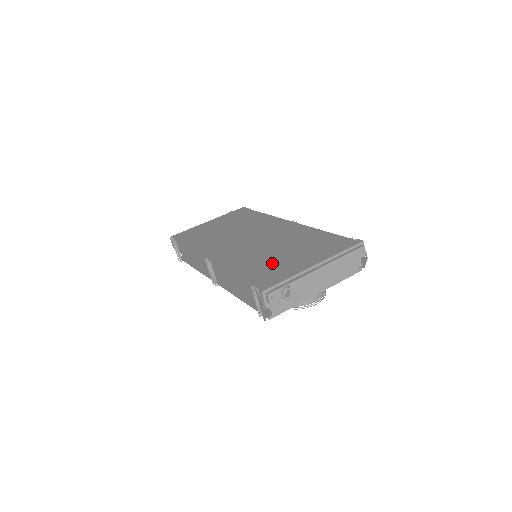
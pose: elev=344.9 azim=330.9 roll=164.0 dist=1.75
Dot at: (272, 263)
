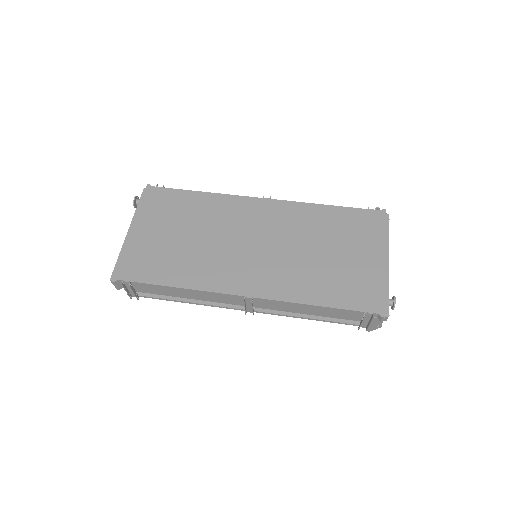
Dot at: (340, 274)
